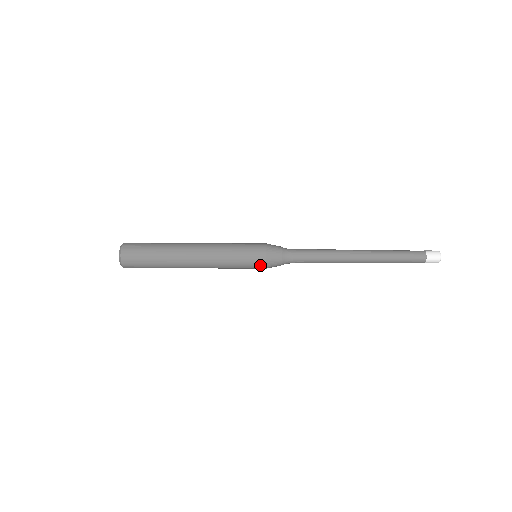
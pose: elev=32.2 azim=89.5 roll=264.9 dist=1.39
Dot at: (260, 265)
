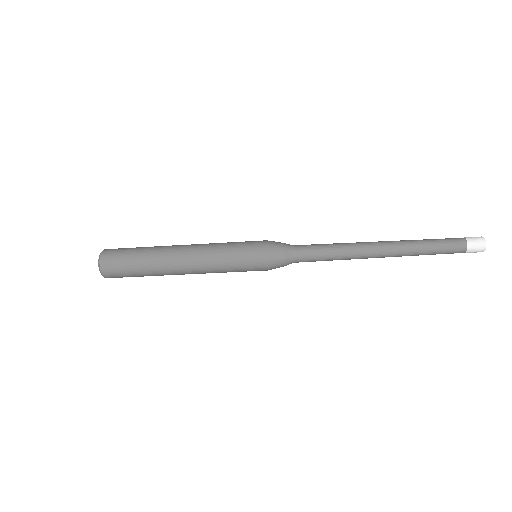
Dot at: (261, 270)
